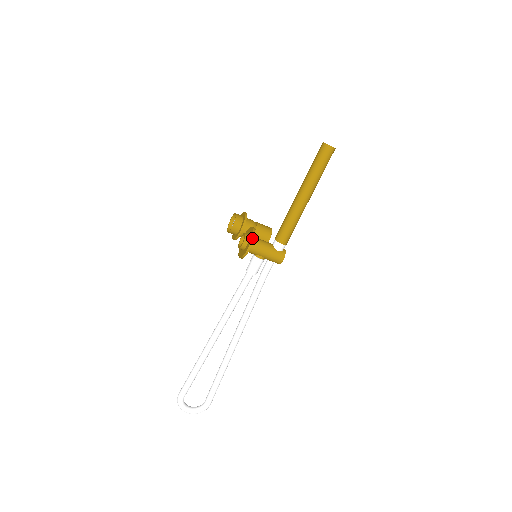
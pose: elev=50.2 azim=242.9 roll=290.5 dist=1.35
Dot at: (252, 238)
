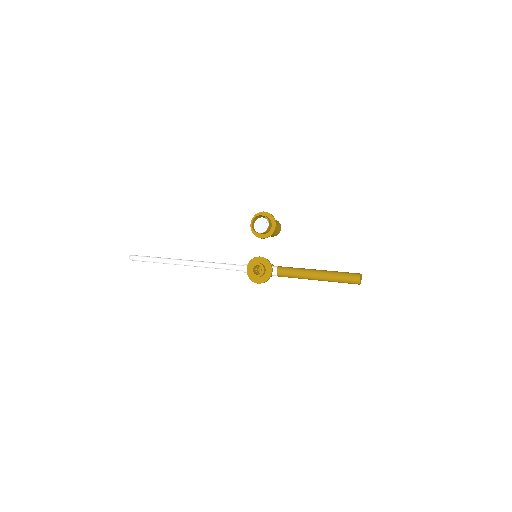
Dot at: occluded
